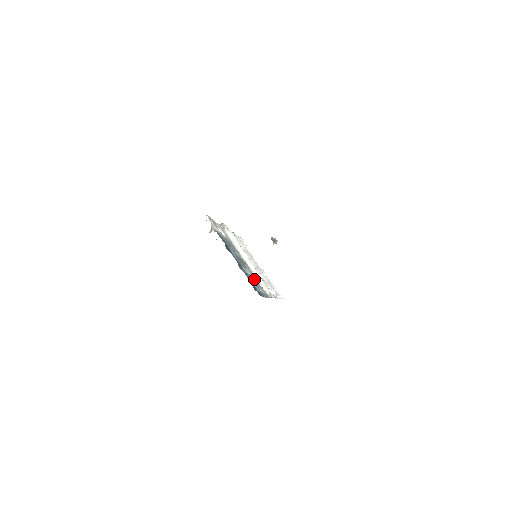
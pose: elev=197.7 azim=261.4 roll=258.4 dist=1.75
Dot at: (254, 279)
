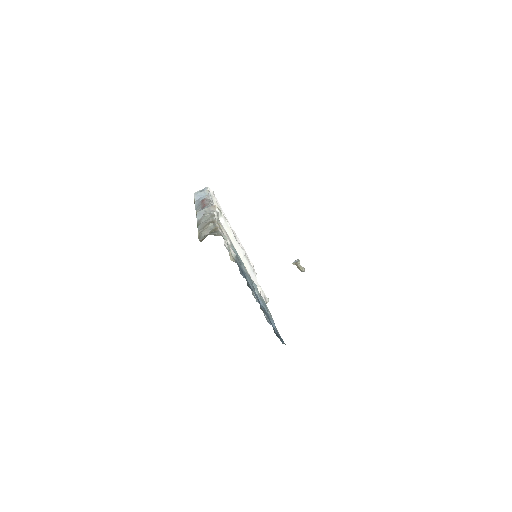
Dot at: (266, 307)
